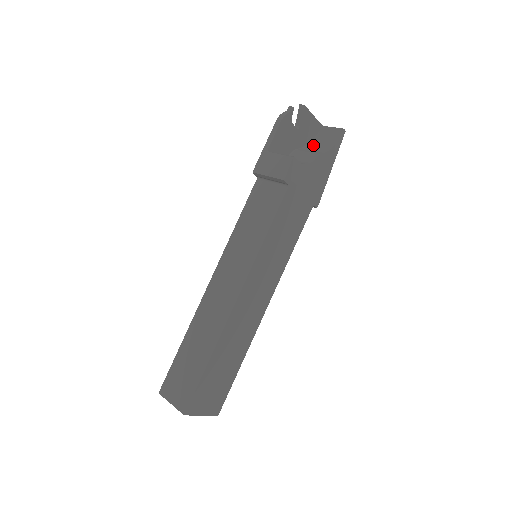
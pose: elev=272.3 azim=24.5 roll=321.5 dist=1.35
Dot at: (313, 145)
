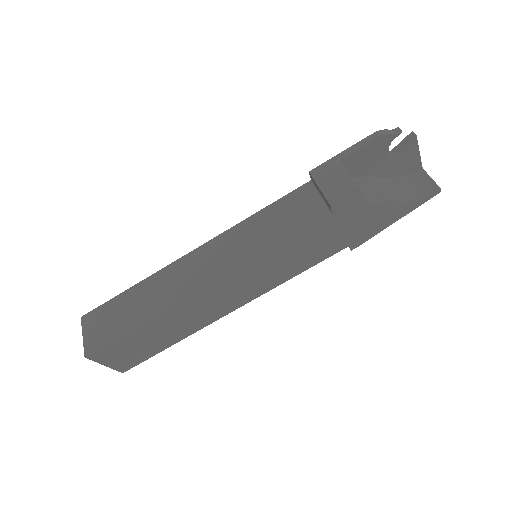
Dot at: (396, 183)
